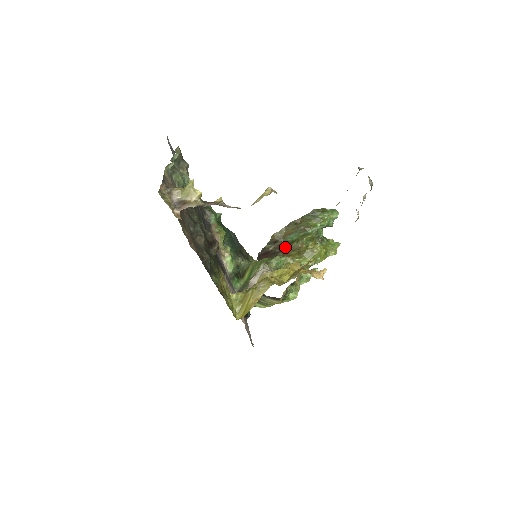
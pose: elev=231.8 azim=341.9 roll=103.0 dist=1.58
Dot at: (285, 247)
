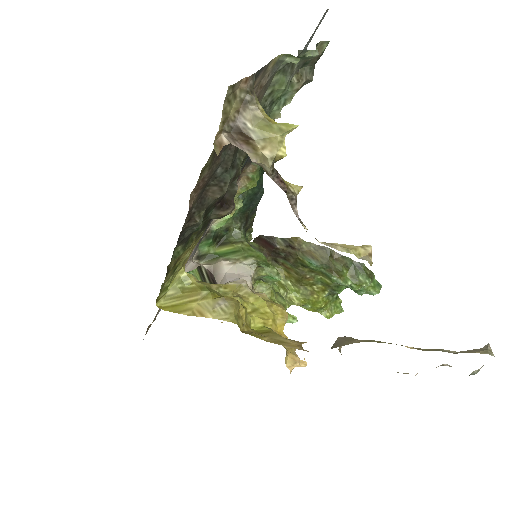
Dot at: (294, 261)
